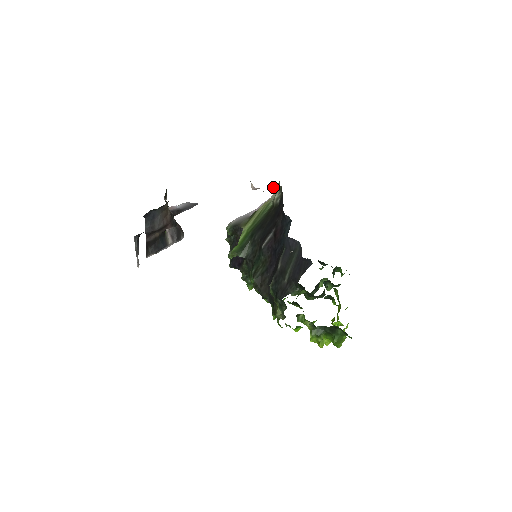
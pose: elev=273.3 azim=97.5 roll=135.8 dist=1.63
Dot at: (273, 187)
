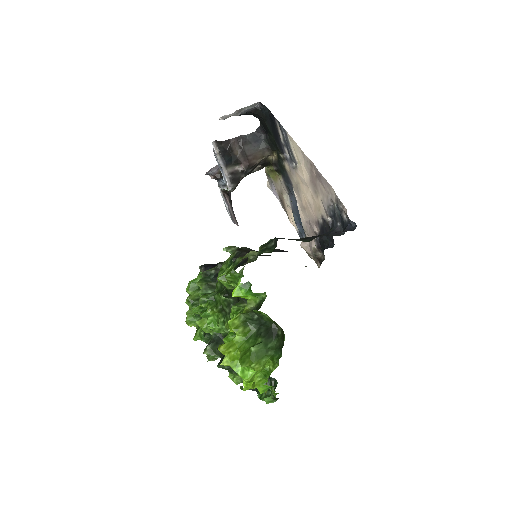
Dot at: (319, 254)
